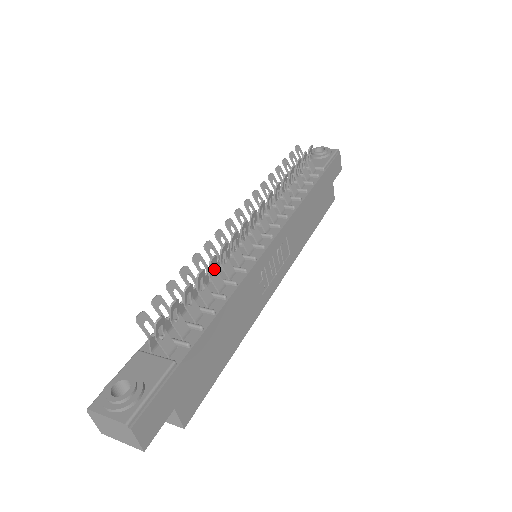
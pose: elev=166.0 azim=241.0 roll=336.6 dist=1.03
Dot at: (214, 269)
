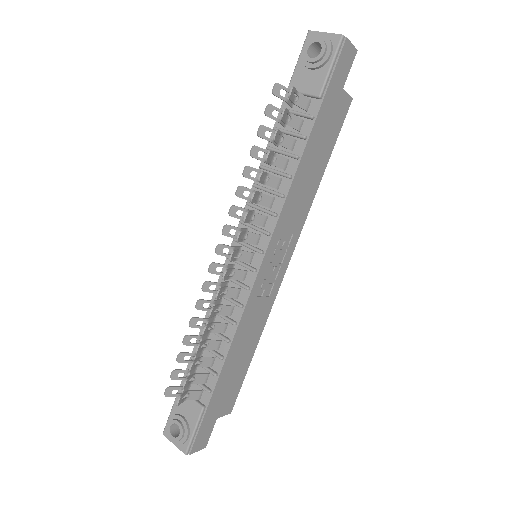
Dot at: occluded
